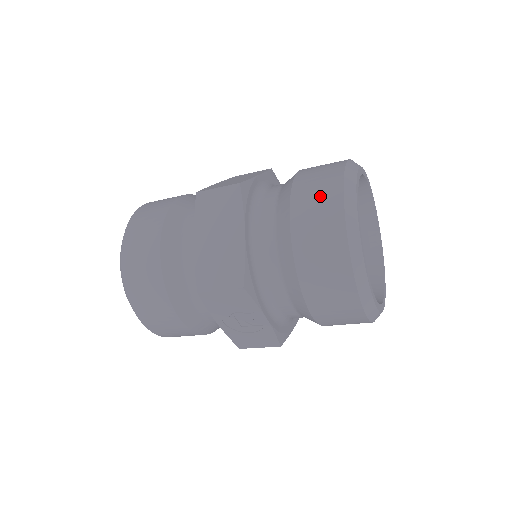
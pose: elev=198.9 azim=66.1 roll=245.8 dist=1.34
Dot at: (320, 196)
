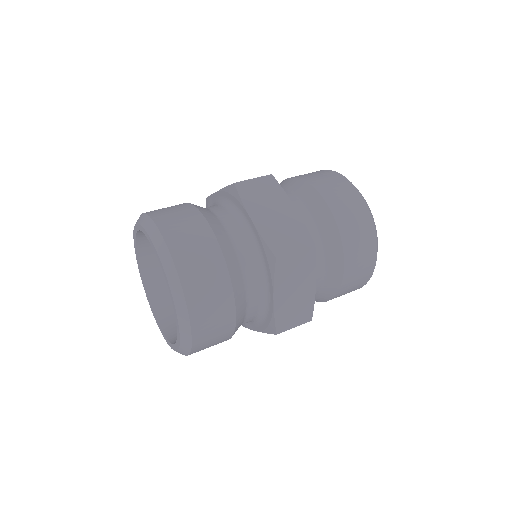
Dot at: (363, 244)
